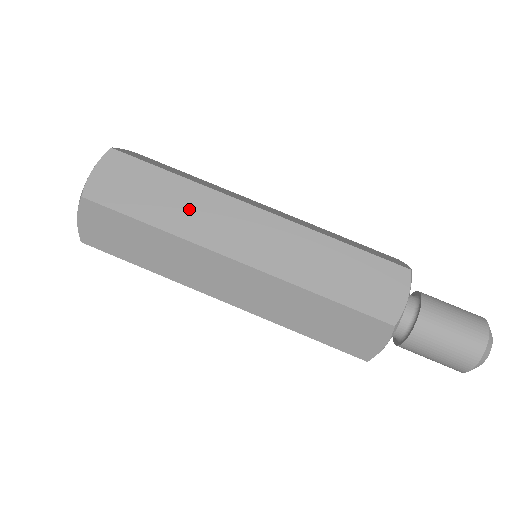
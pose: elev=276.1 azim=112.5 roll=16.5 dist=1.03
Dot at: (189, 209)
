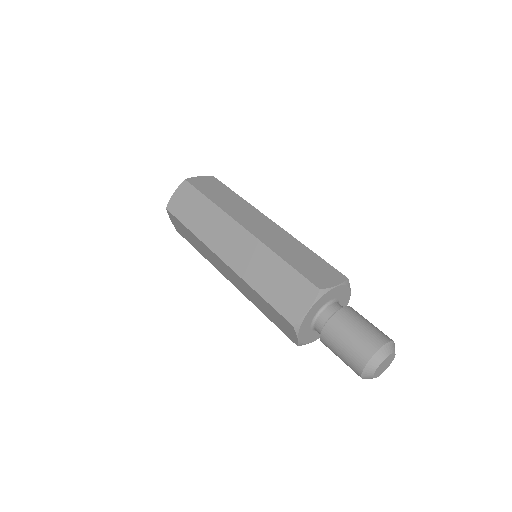
Dot at: (208, 222)
